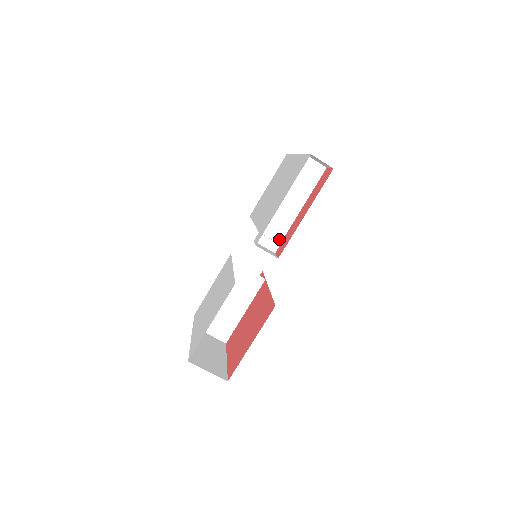
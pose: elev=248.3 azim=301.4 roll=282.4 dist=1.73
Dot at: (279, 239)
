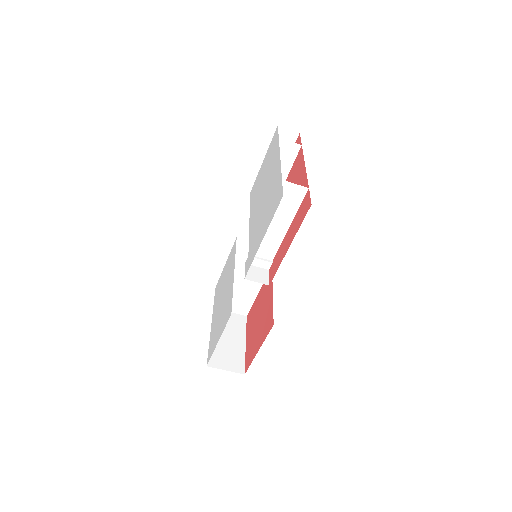
Dot at: (271, 257)
